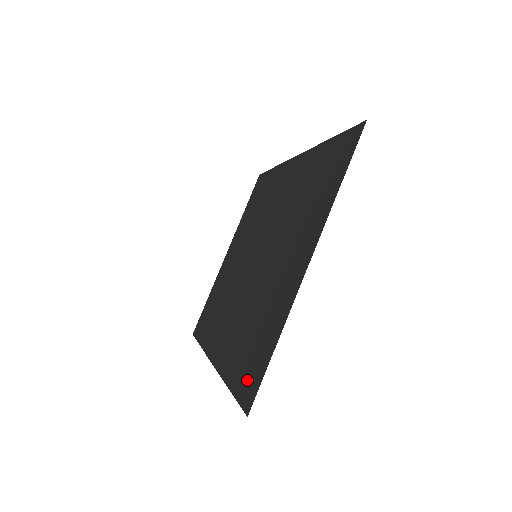
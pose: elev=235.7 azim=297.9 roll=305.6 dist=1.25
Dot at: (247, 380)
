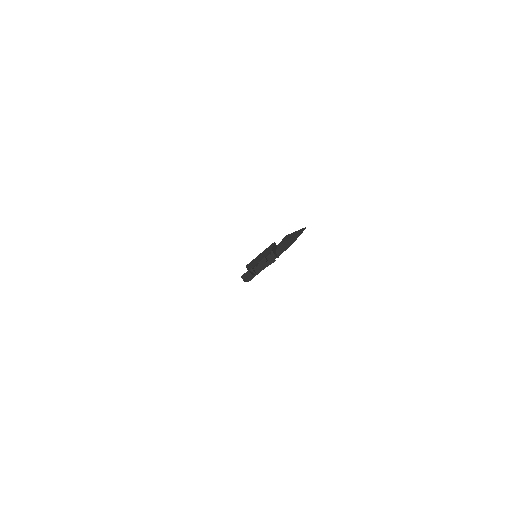
Dot at: occluded
